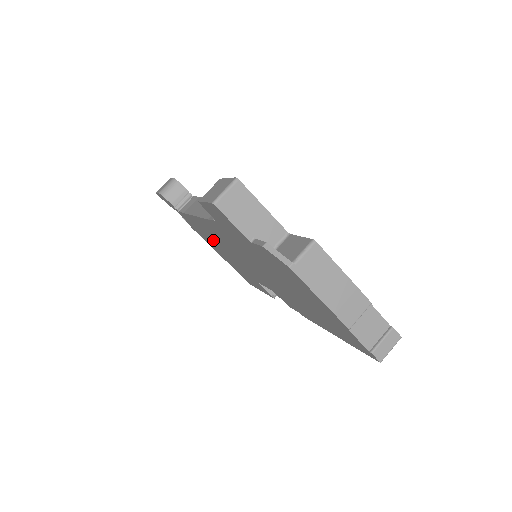
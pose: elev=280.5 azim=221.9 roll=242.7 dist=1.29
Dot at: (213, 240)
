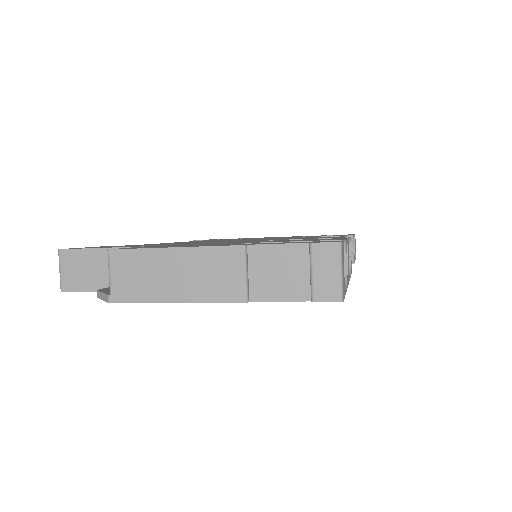
Dot at: occluded
